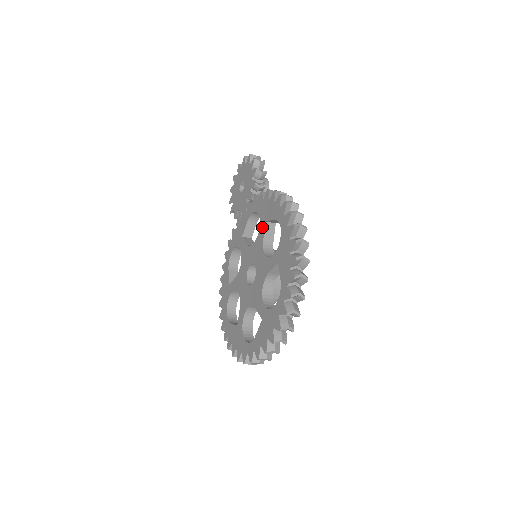
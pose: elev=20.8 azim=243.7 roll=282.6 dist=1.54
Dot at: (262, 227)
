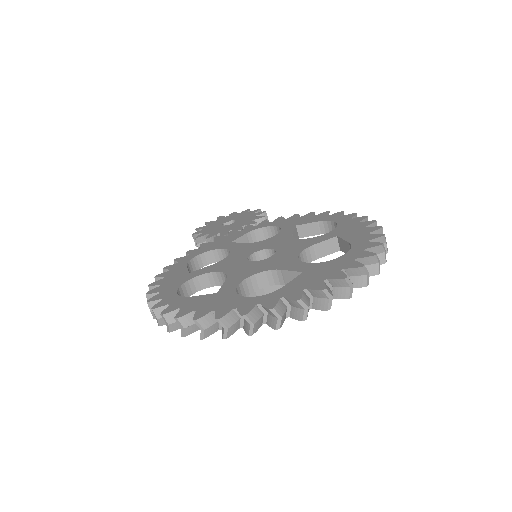
Dot at: (288, 228)
